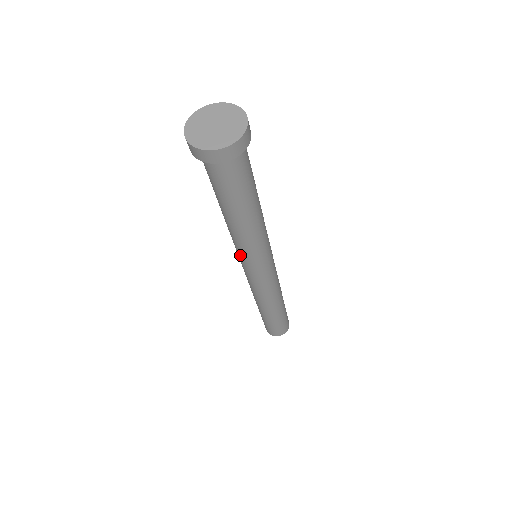
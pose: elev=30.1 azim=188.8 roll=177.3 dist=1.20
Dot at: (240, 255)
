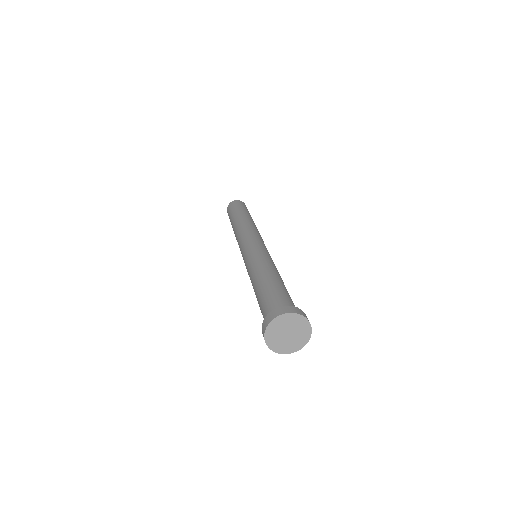
Dot at: (246, 266)
